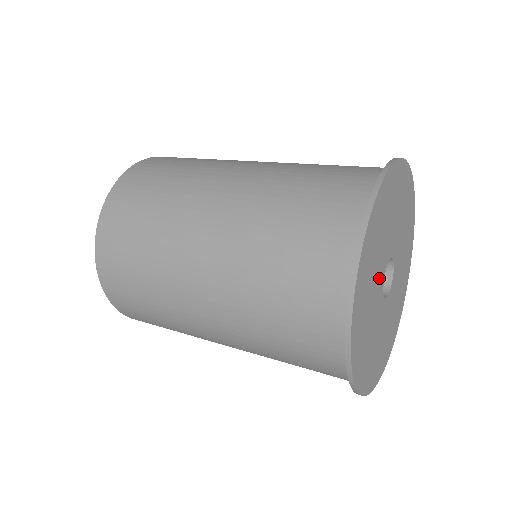
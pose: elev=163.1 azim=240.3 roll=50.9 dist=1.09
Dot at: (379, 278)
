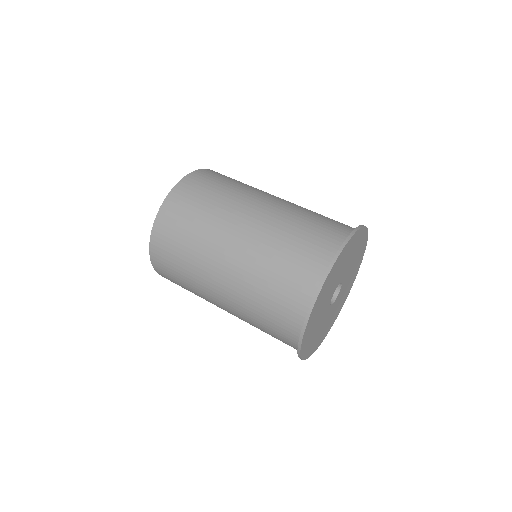
Dot at: (334, 287)
